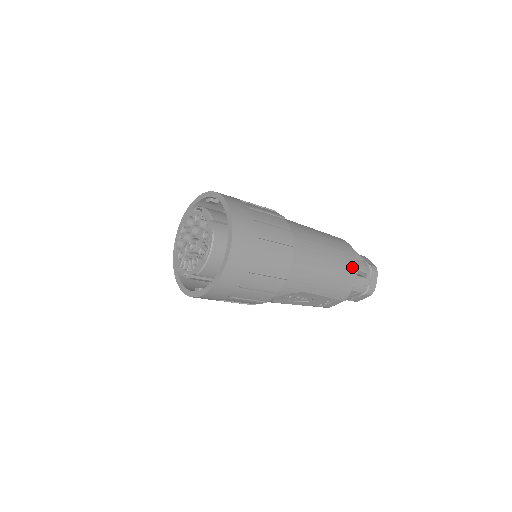
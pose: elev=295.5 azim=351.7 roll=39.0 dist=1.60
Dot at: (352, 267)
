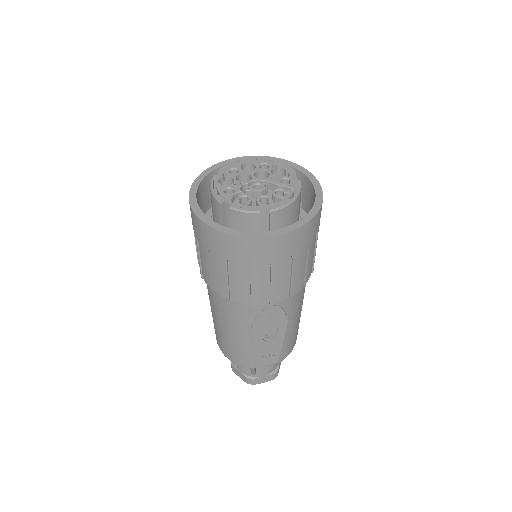
Dot at: occluded
